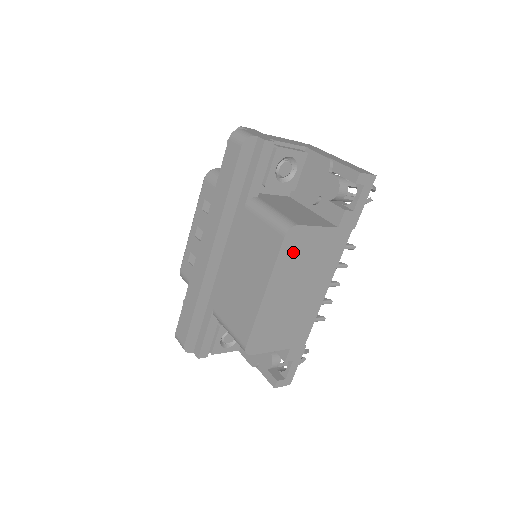
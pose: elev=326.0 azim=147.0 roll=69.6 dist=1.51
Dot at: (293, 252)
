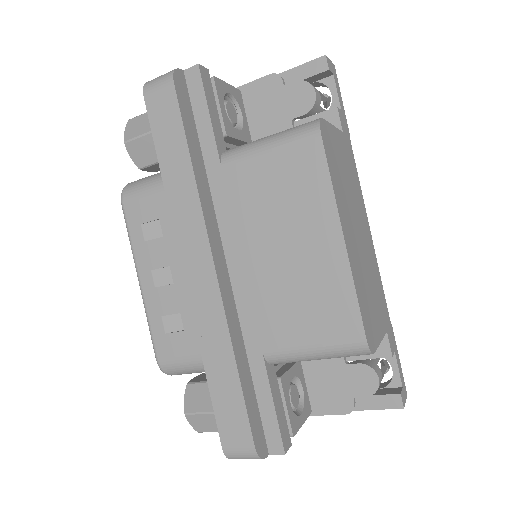
Dot at: (334, 164)
